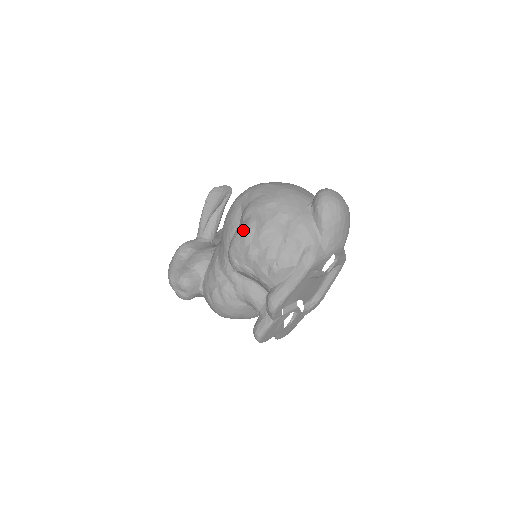
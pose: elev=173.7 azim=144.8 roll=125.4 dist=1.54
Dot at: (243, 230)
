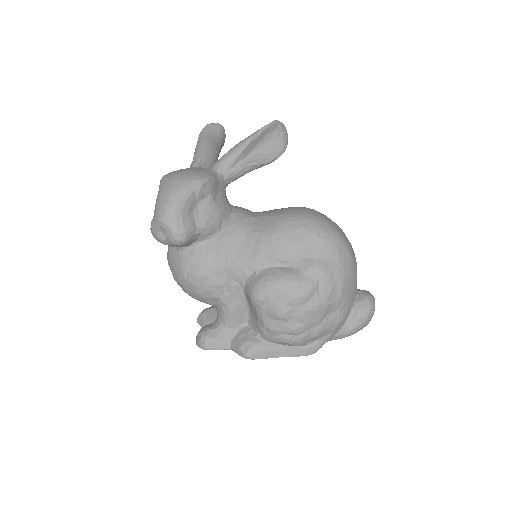
Dot at: (300, 289)
